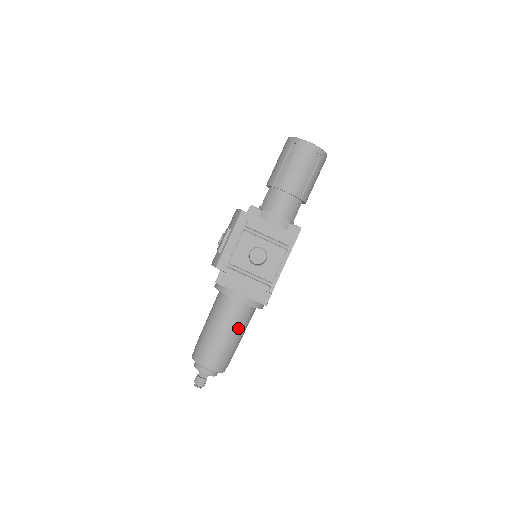
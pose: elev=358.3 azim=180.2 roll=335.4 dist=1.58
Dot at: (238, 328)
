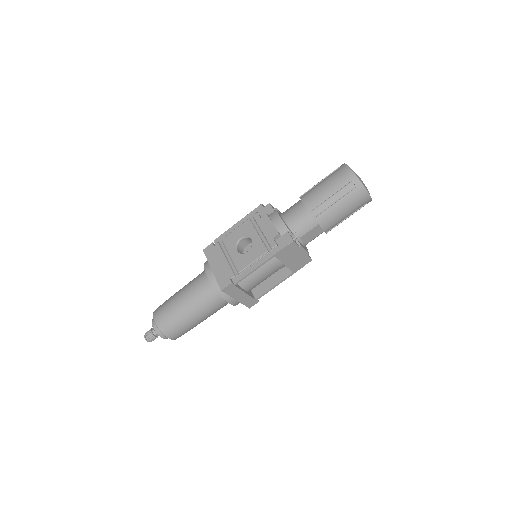
Dot at: (196, 302)
